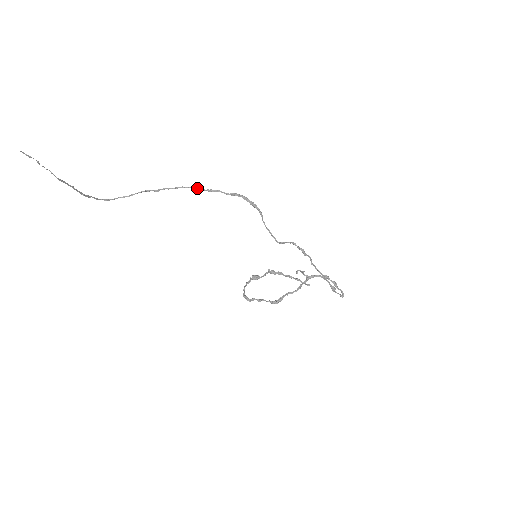
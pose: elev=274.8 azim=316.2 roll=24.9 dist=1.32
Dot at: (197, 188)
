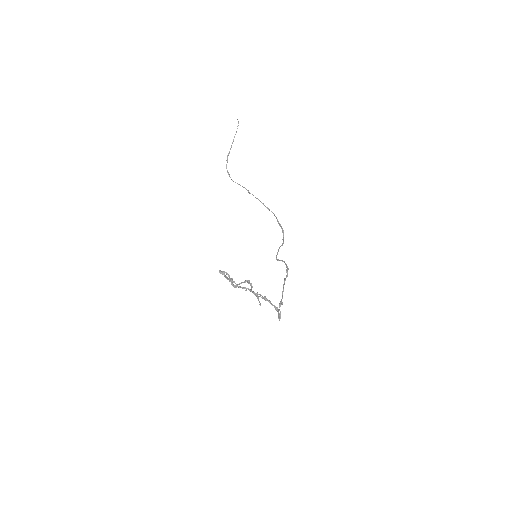
Dot at: (268, 208)
